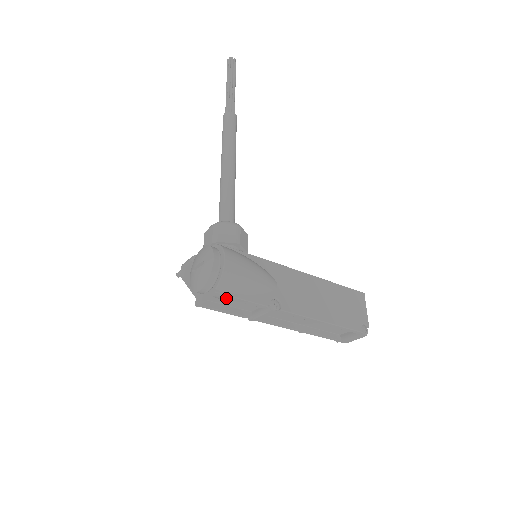
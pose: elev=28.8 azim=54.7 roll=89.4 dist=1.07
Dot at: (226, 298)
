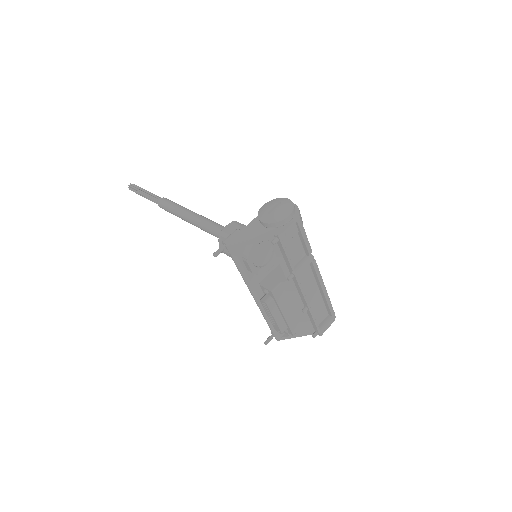
Dot at: (295, 234)
